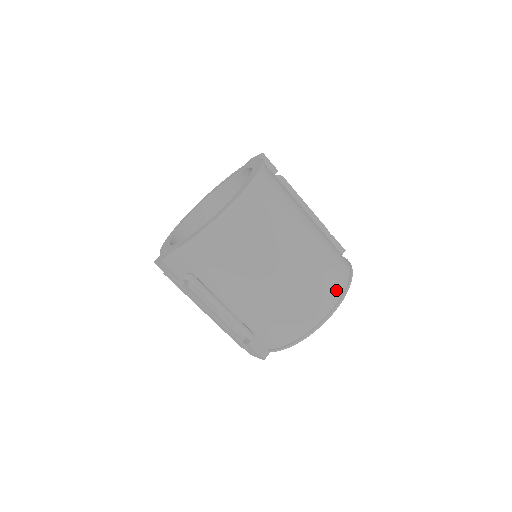
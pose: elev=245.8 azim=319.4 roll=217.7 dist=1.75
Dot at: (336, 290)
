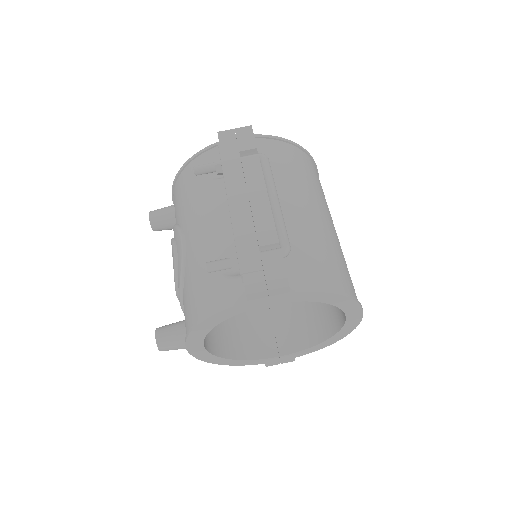
Dot at: occluded
